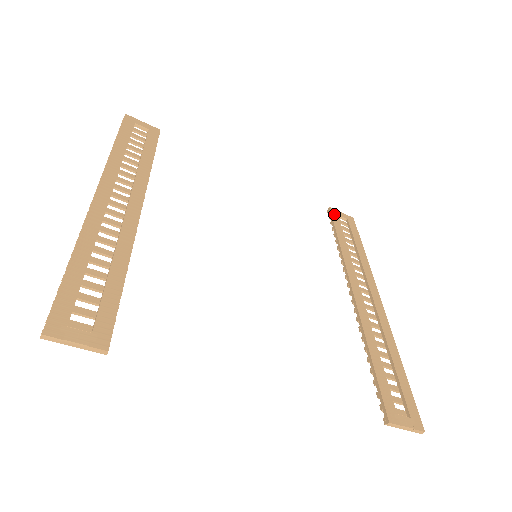
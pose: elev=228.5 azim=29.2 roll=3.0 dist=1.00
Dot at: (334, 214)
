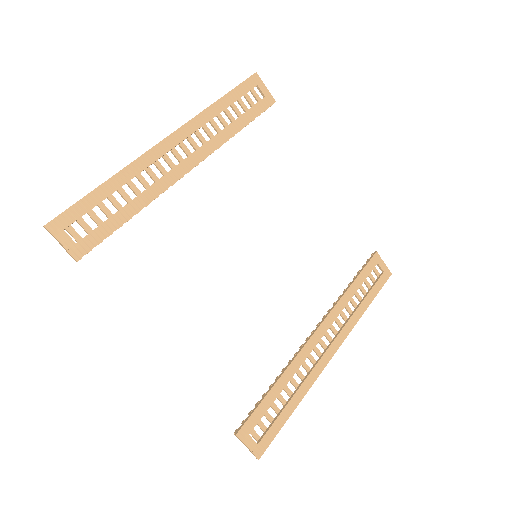
Dot at: (374, 260)
